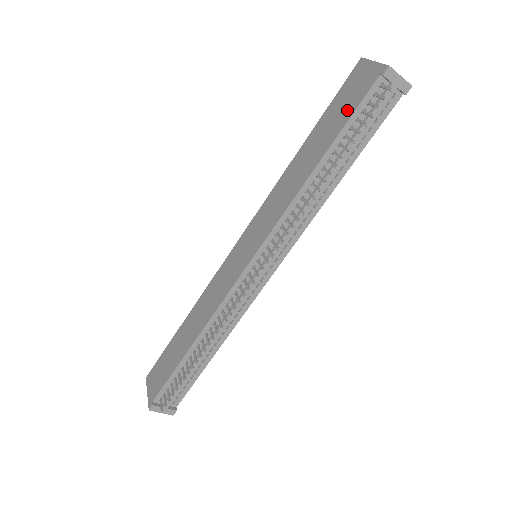
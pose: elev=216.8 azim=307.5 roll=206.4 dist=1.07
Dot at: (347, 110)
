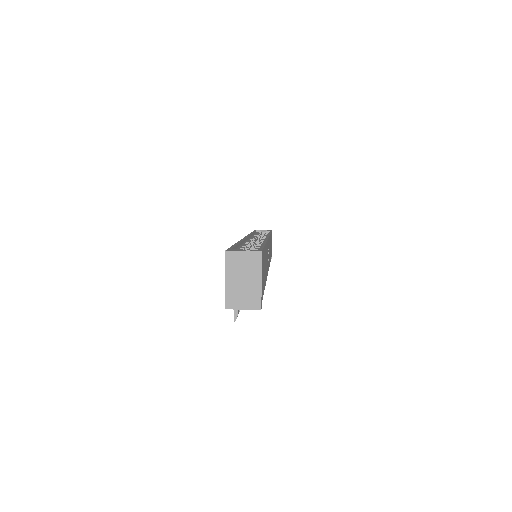
Dot at: occluded
